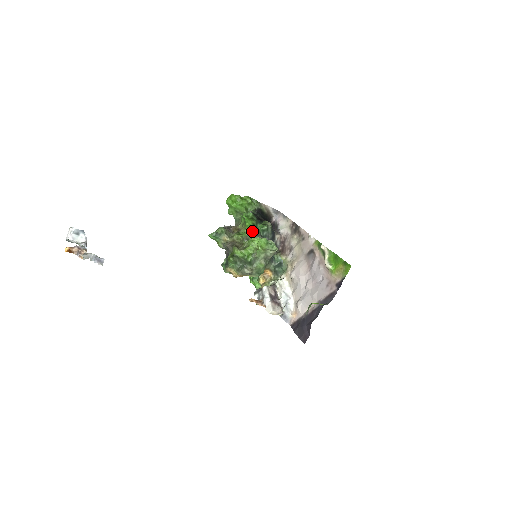
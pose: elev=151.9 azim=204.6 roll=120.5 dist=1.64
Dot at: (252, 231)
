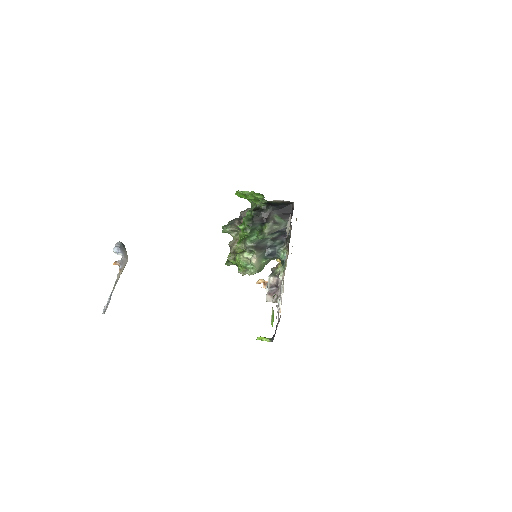
Dot at: (245, 241)
